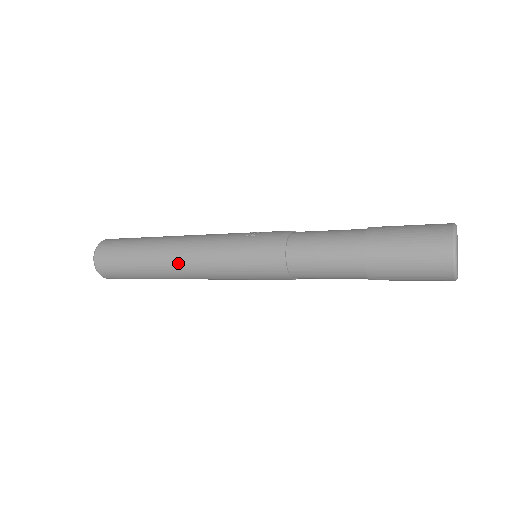
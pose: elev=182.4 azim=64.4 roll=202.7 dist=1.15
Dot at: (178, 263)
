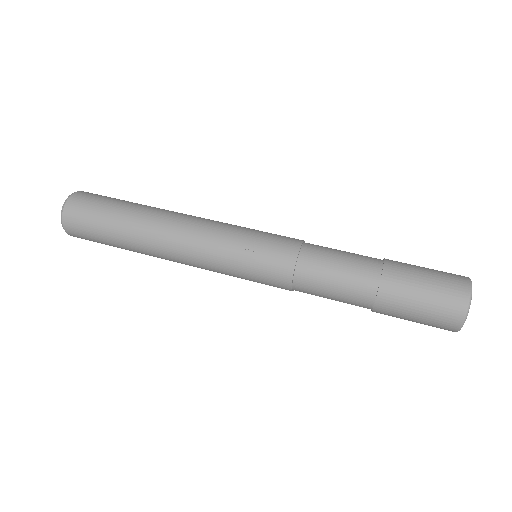
Dot at: (170, 259)
